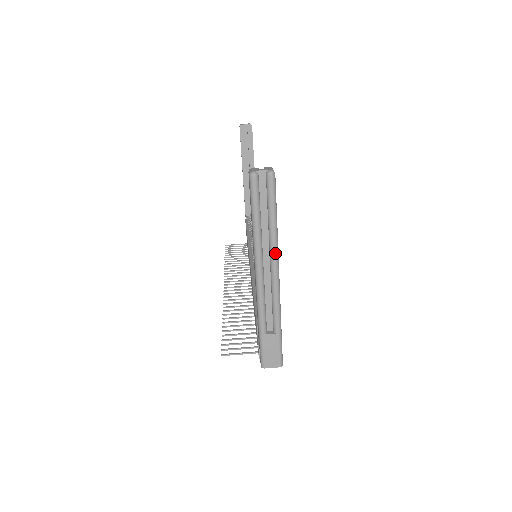
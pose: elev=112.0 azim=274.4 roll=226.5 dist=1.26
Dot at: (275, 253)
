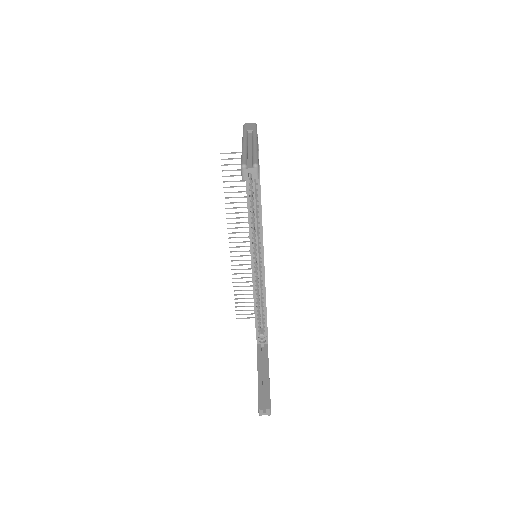
Dot at: occluded
